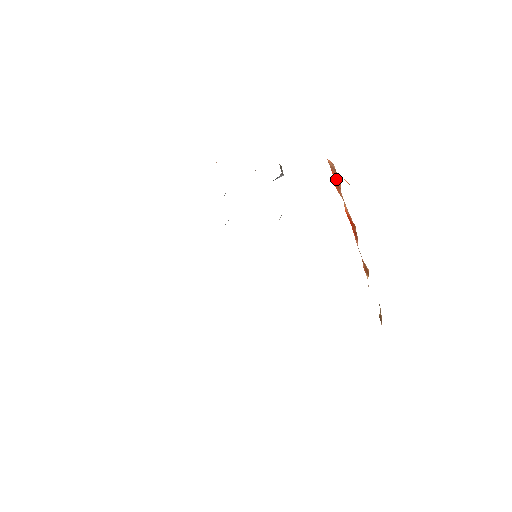
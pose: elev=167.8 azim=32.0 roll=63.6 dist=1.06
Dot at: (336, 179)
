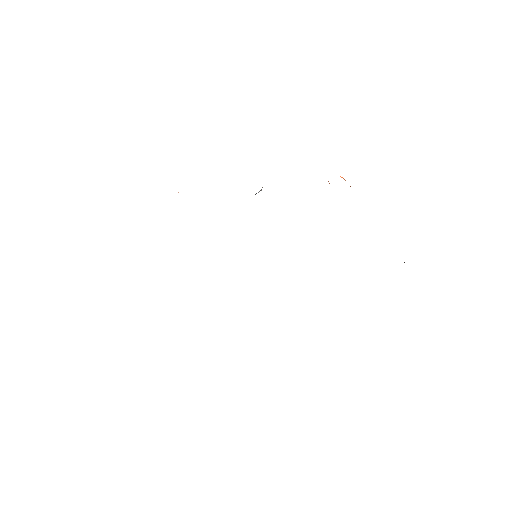
Dot at: occluded
